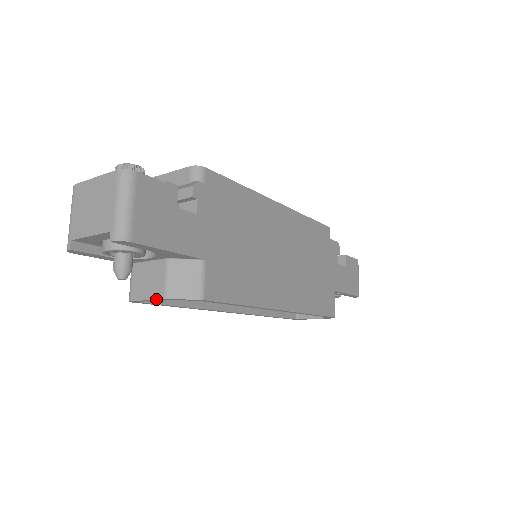
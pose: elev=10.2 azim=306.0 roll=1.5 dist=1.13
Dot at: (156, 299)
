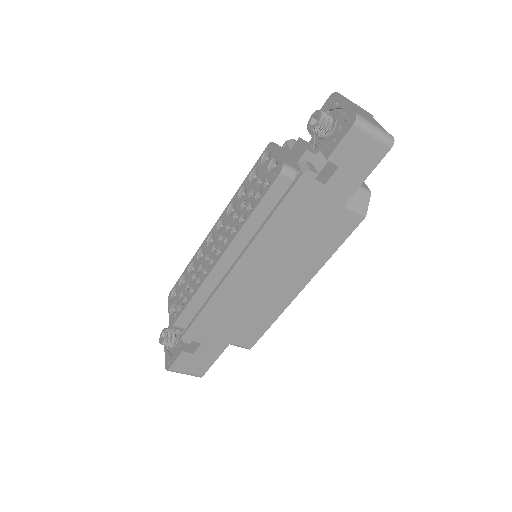
Dot at: occluded
